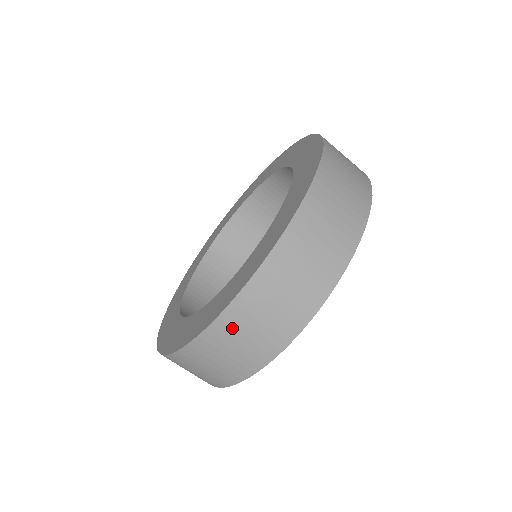
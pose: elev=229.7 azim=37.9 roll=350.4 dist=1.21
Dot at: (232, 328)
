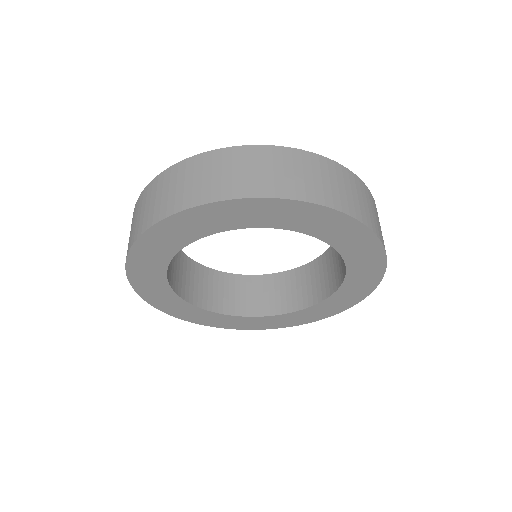
Dot at: (272, 158)
